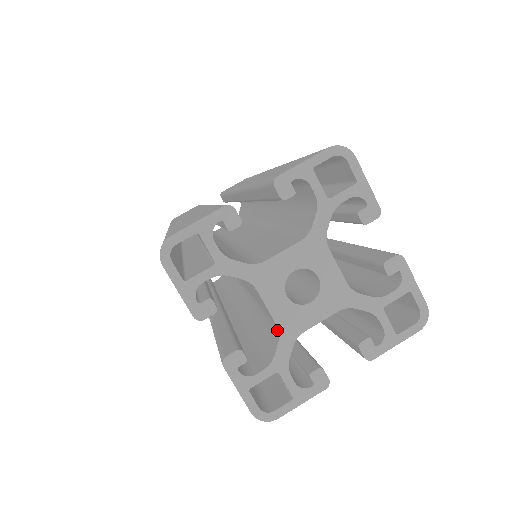
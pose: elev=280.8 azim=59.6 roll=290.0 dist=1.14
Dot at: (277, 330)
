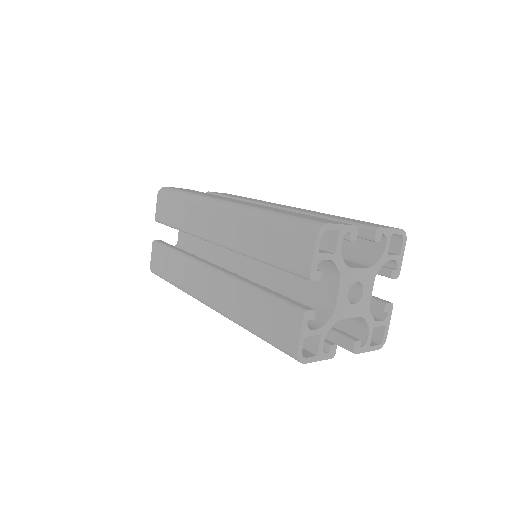
Dot at: (359, 317)
